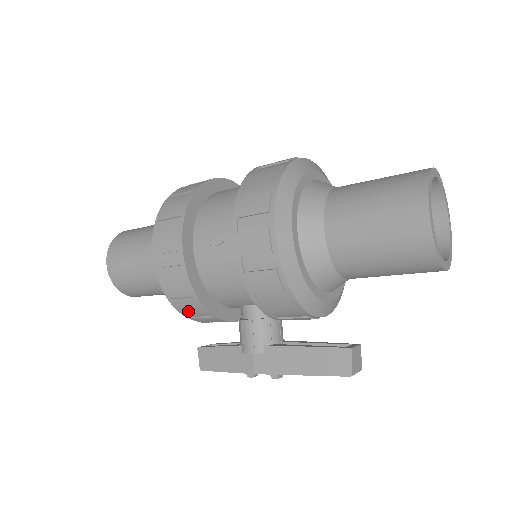
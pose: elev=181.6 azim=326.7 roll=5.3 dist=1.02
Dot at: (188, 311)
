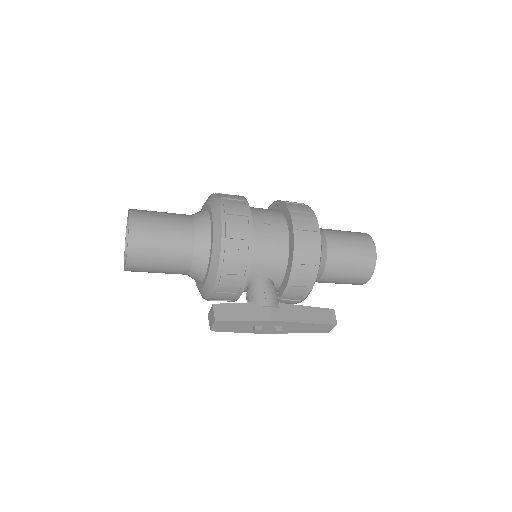
Dot at: (231, 263)
